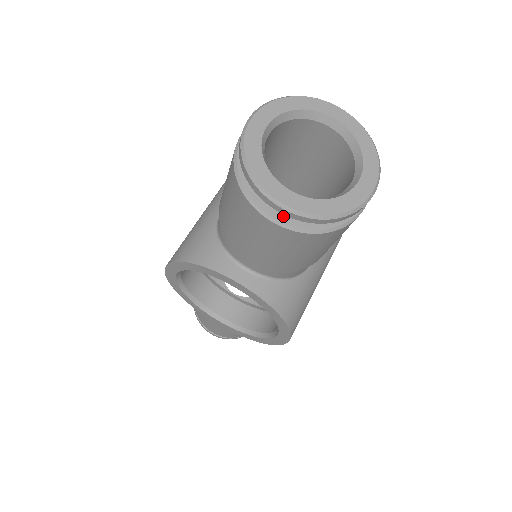
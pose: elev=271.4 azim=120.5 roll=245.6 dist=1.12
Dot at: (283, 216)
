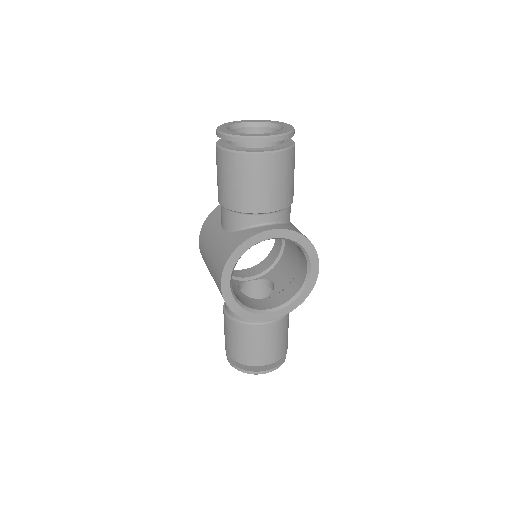
Dot at: (271, 150)
